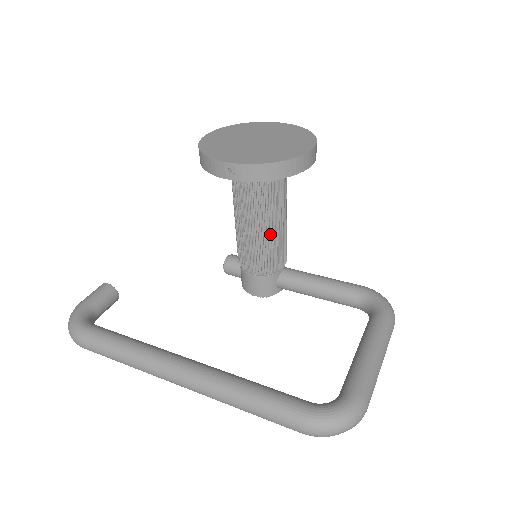
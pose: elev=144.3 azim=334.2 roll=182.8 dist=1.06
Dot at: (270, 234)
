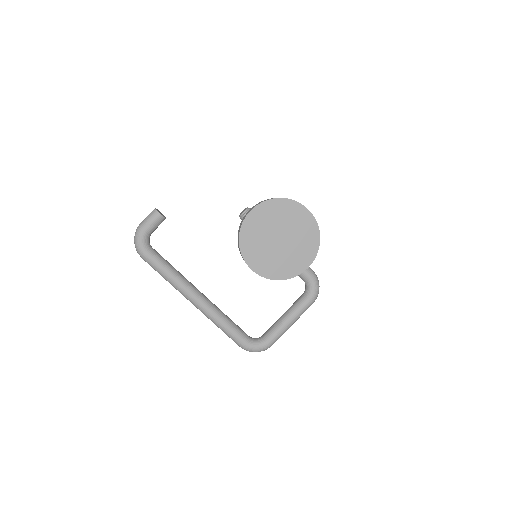
Dot at: occluded
